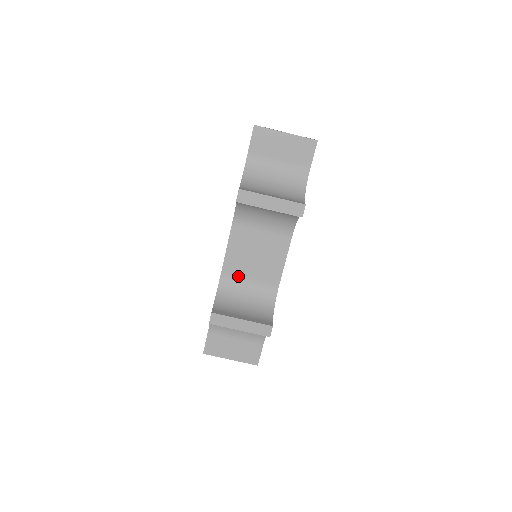
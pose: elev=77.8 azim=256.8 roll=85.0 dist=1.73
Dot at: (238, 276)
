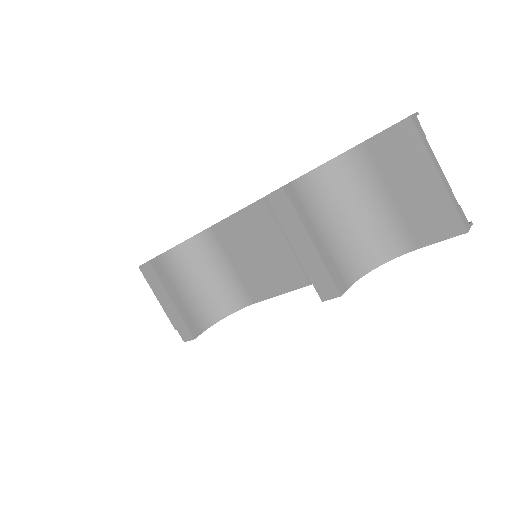
Dot at: (223, 249)
